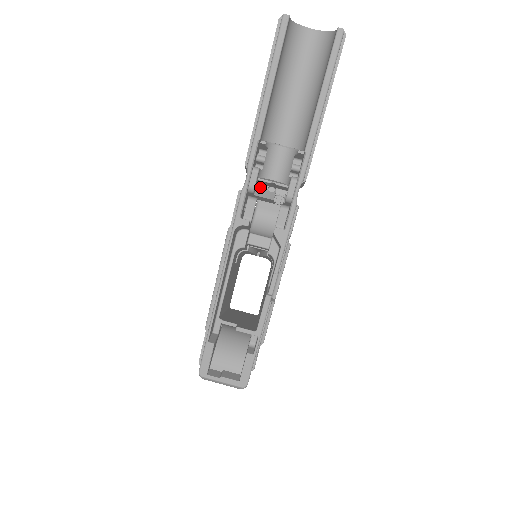
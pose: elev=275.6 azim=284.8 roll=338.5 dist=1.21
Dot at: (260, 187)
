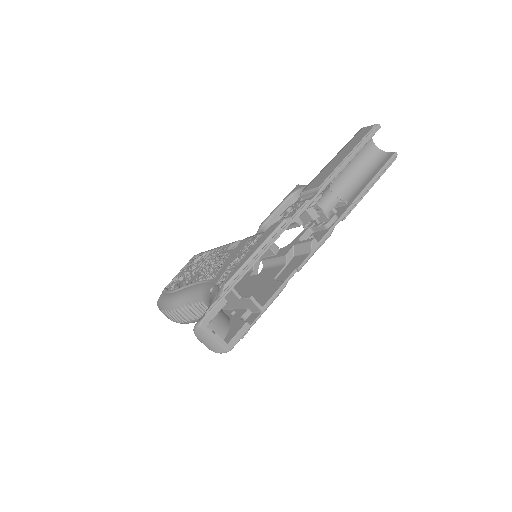
Dot at: occluded
